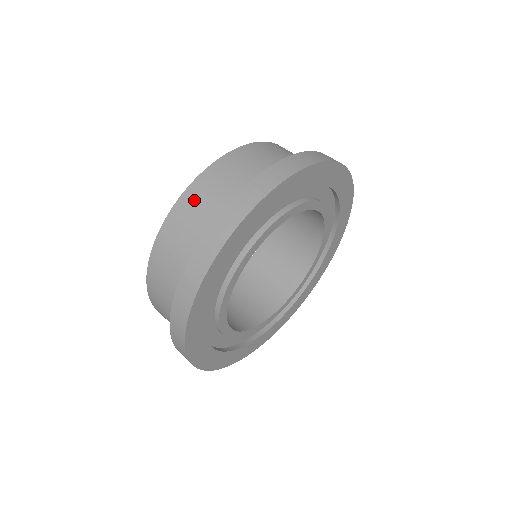
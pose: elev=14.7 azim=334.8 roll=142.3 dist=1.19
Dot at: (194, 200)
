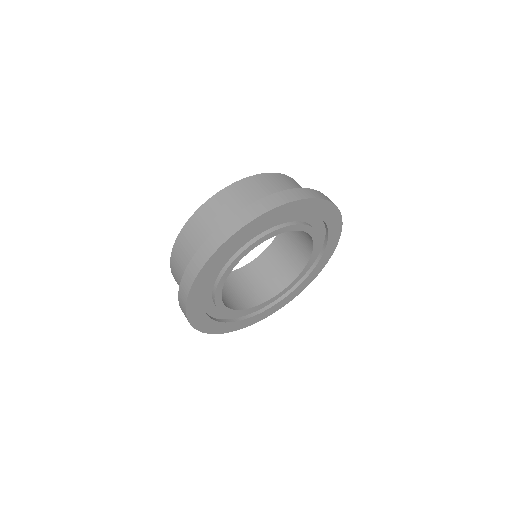
Dot at: (298, 184)
